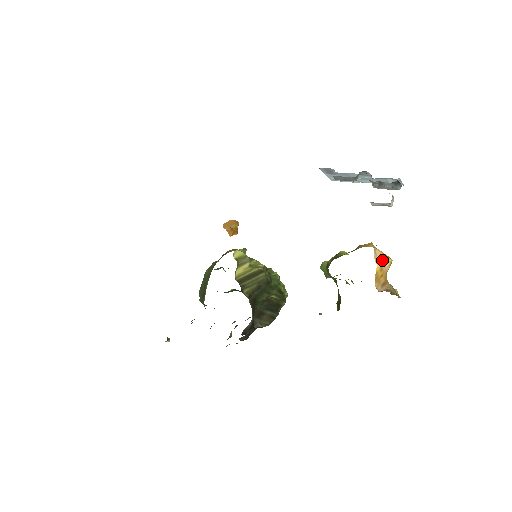
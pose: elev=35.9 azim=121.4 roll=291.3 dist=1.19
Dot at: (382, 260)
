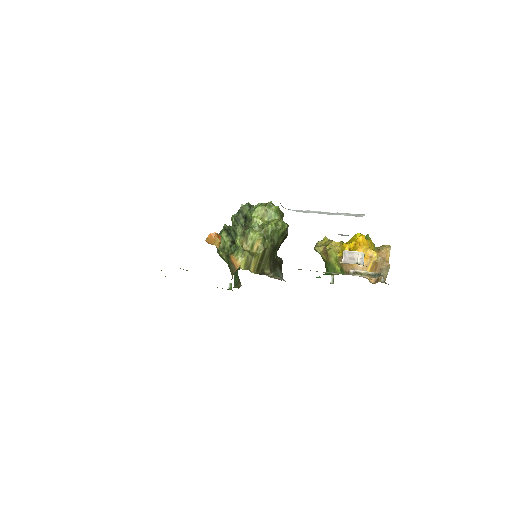
Dot at: (369, 266)
